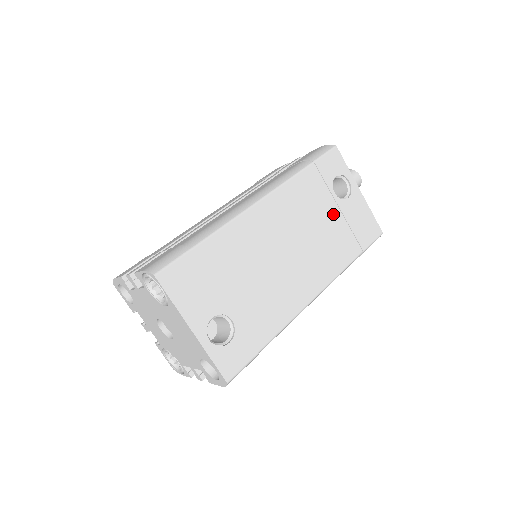
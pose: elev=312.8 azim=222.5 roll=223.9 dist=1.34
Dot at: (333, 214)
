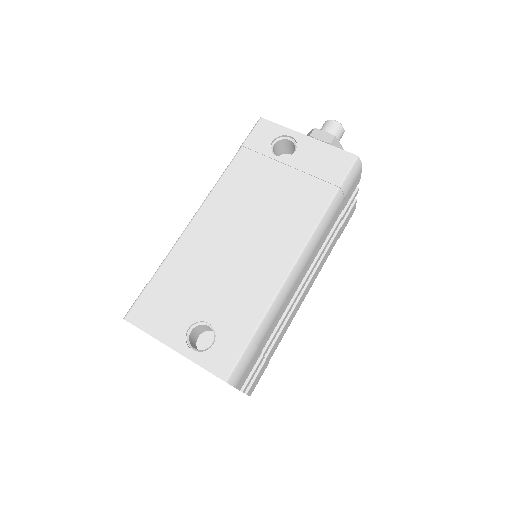
Dot at: (284, 175)
